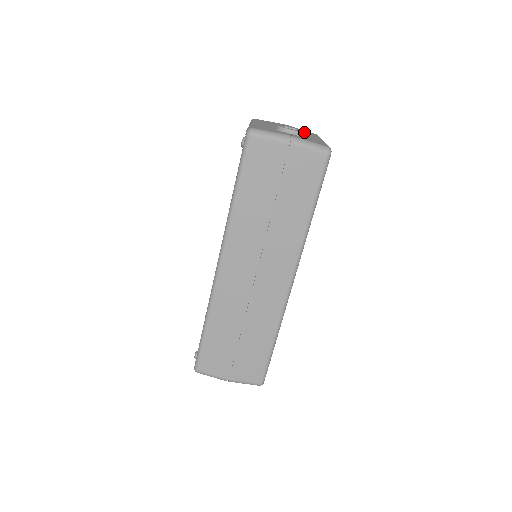
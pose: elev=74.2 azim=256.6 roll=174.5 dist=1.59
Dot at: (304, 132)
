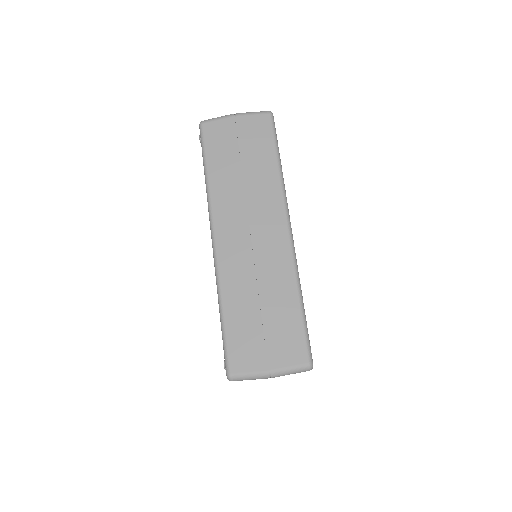
Dot at: occluded
